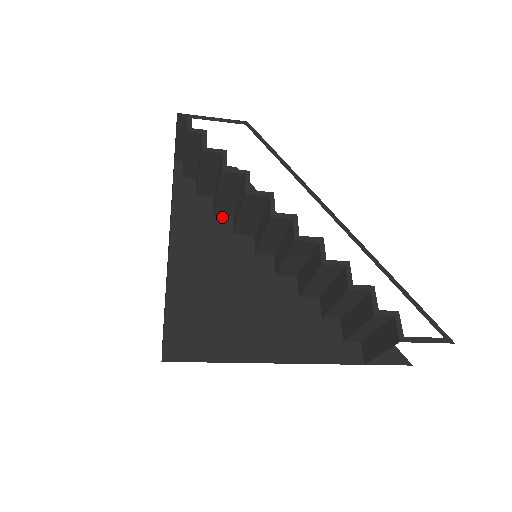
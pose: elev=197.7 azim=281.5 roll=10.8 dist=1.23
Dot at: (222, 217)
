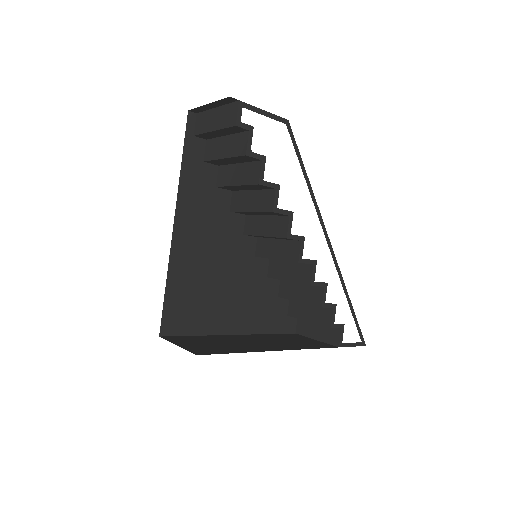
Dot at: (223, 191)
